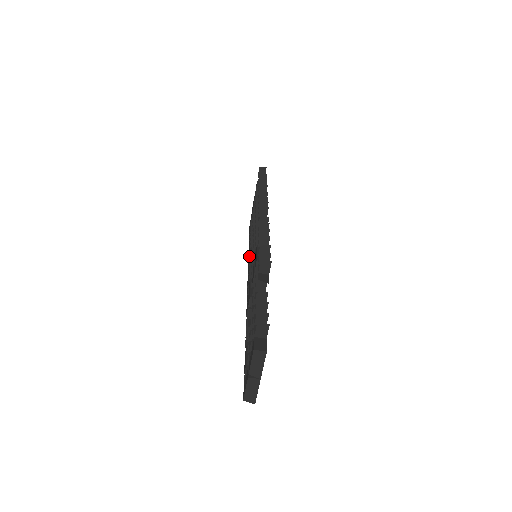
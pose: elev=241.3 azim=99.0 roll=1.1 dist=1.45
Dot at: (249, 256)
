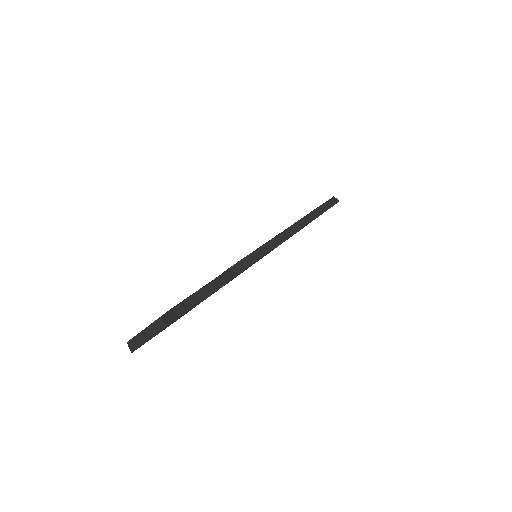
Dot at: occluded
